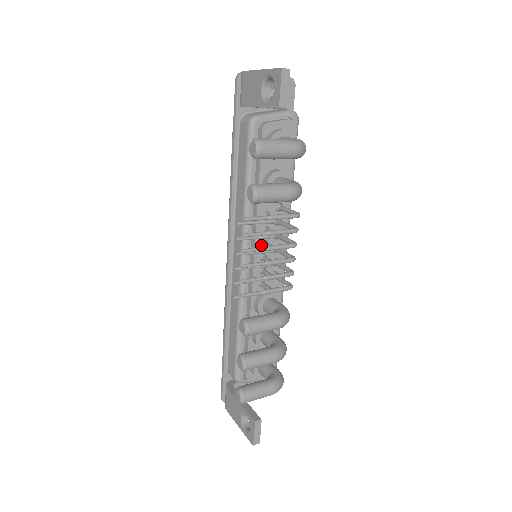
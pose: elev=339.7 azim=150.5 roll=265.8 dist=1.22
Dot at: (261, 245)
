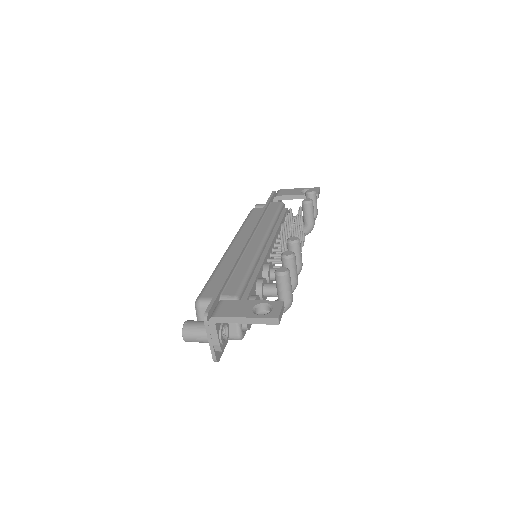
Dot at: (274, 244)
